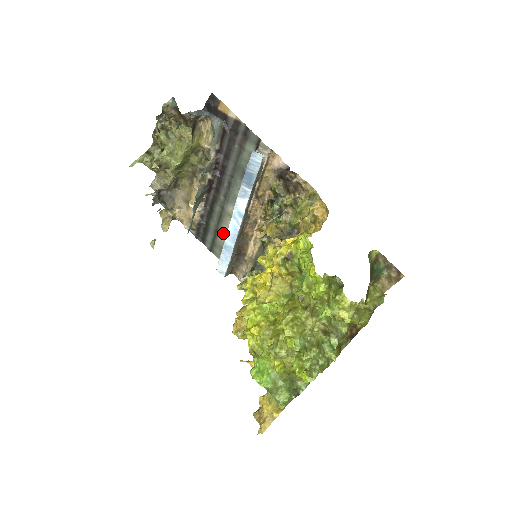
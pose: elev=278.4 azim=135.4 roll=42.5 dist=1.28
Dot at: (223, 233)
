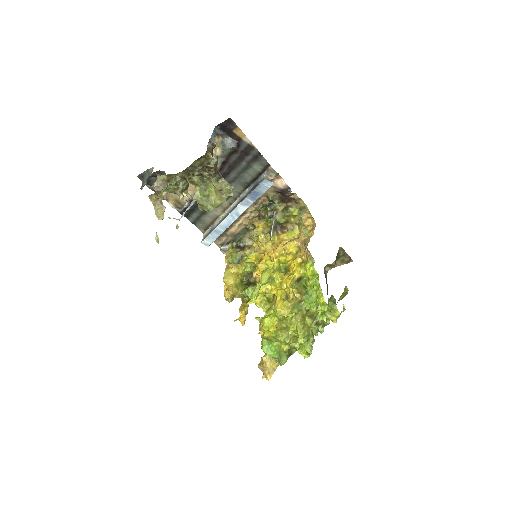
Dot at: (210, 215)
